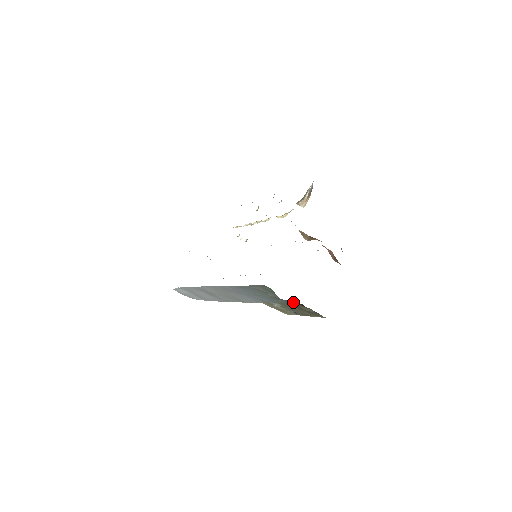
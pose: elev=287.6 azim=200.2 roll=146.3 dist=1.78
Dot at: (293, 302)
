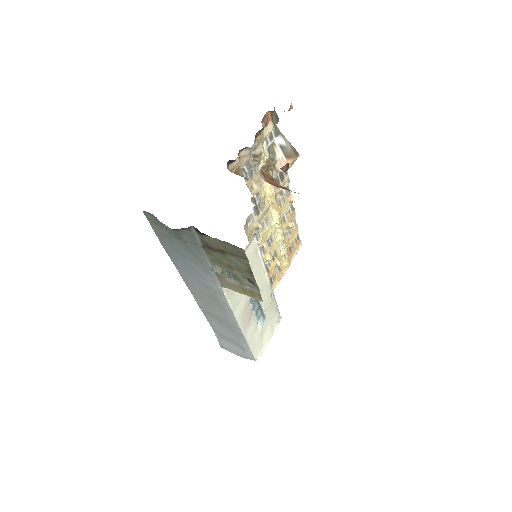
Dot at: (187, 230)
